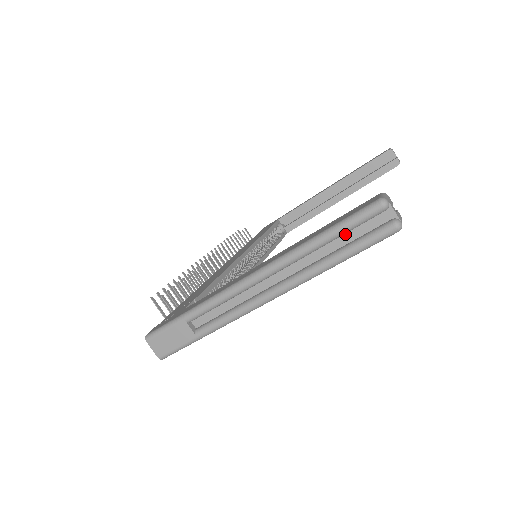
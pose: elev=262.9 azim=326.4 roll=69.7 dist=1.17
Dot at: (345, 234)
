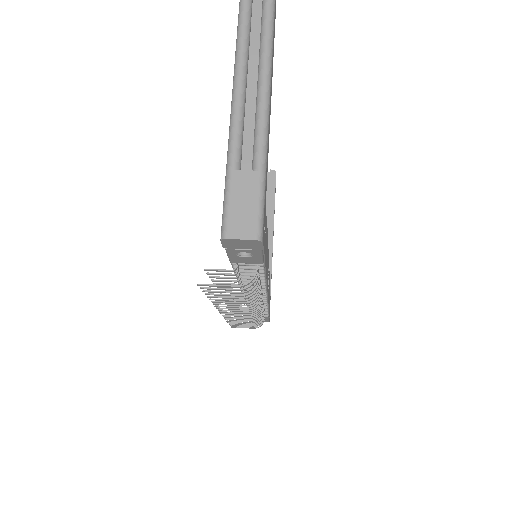
Dot at: out of frame
